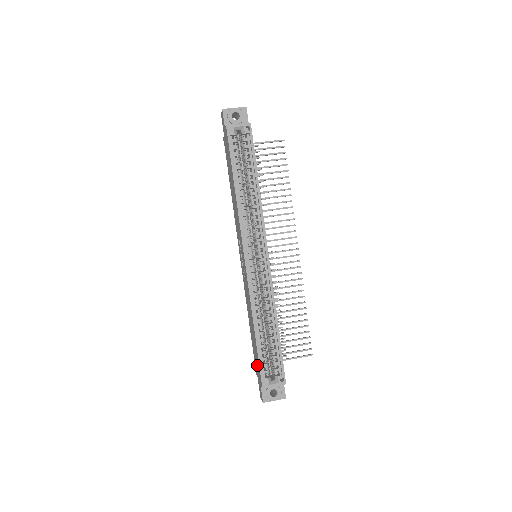
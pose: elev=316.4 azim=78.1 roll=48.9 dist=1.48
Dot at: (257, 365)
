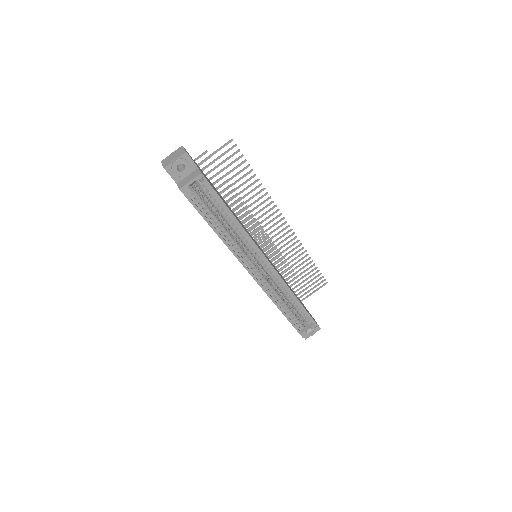
Dot at: occluded
